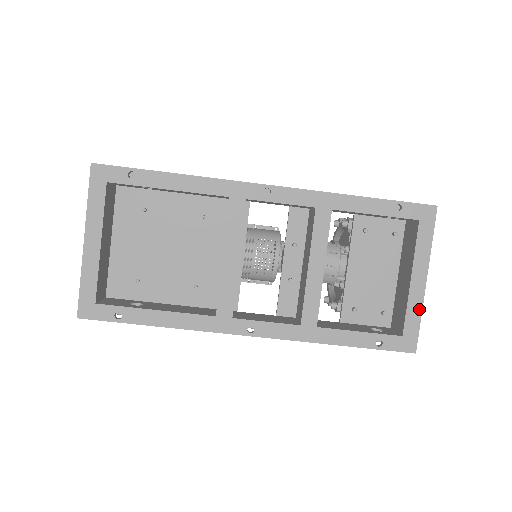
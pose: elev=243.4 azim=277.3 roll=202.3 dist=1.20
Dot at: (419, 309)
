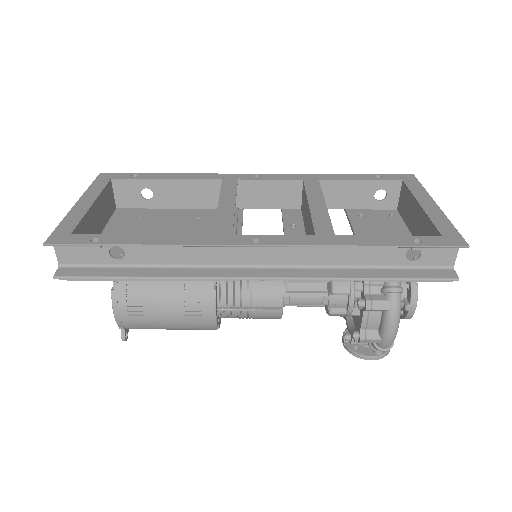
Dot at: (445, 219)
